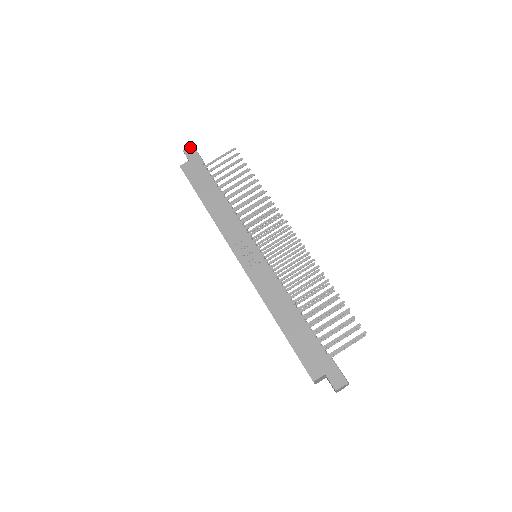
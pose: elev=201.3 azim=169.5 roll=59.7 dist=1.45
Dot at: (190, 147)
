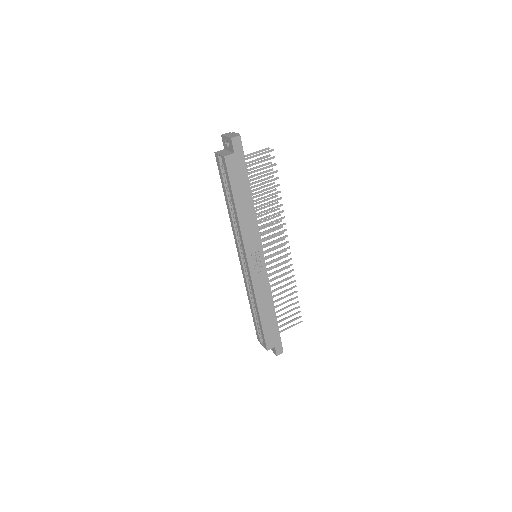
Dot at: (239, 137)
